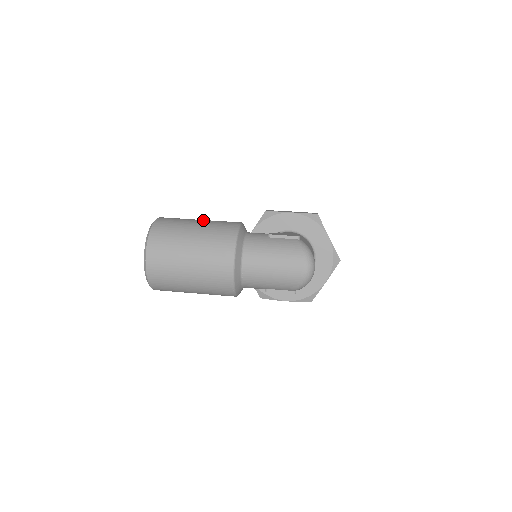
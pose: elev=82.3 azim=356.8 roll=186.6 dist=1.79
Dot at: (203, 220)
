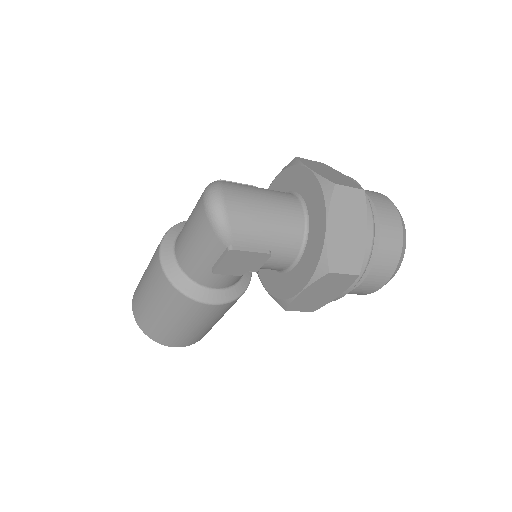
Dot at: occluded
